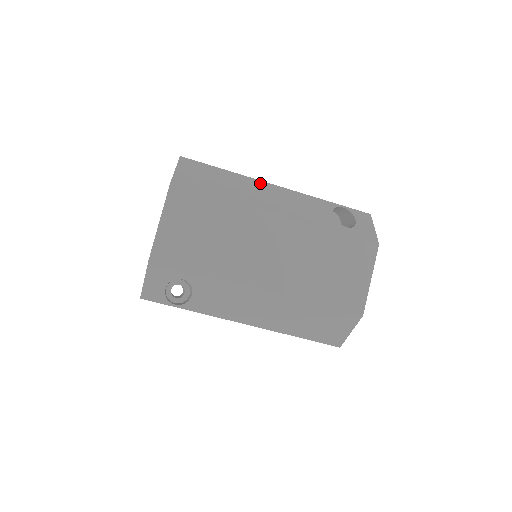
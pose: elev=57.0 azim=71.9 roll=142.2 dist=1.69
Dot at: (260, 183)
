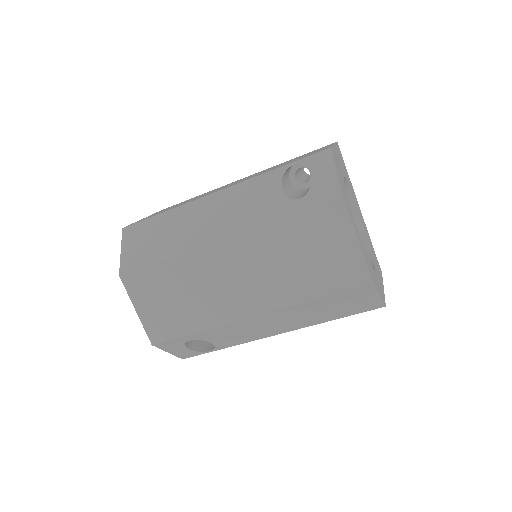
Dot at: (198, 204)
